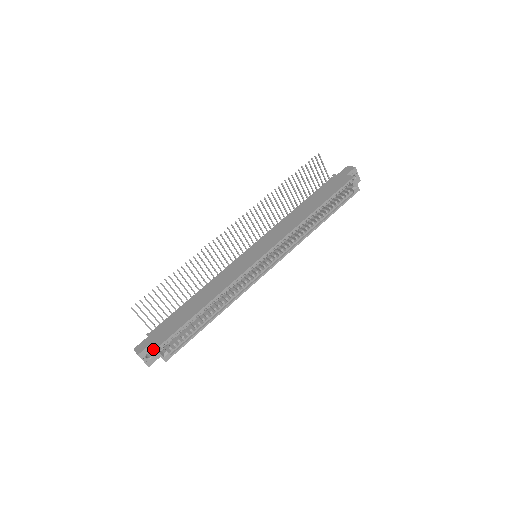
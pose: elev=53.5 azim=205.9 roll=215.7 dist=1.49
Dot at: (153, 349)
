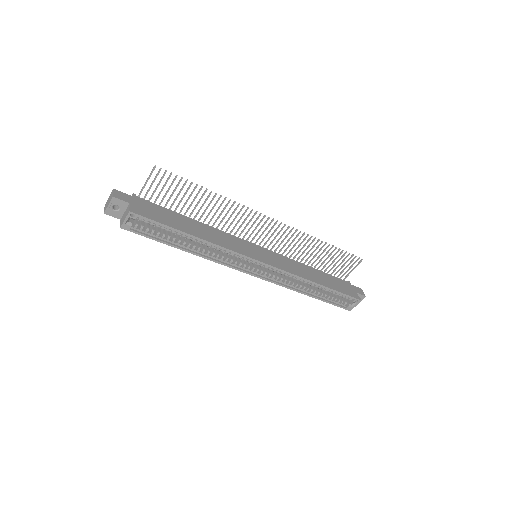
Dot at: (126, 208)
